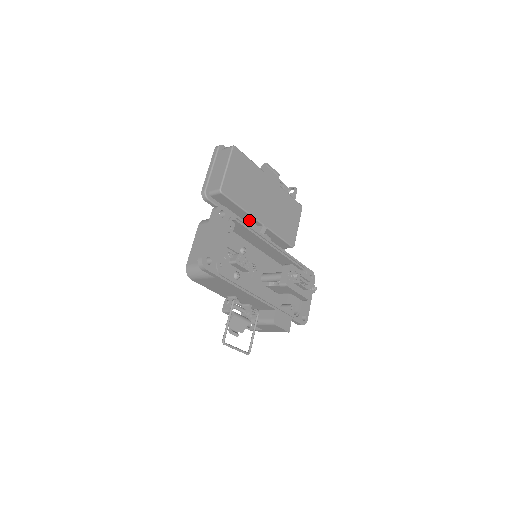
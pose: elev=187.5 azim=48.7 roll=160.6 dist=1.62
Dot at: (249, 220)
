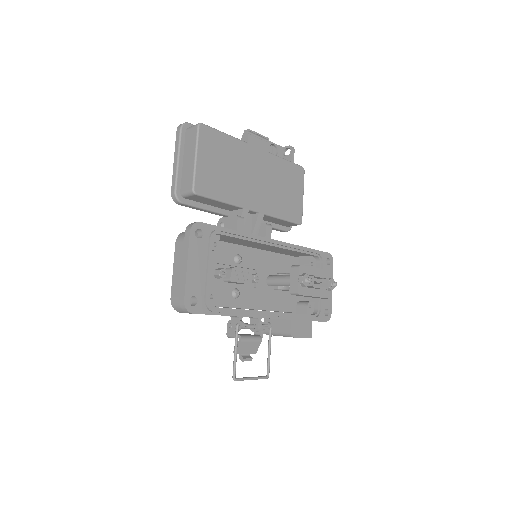
Dot at: (239, 212)
